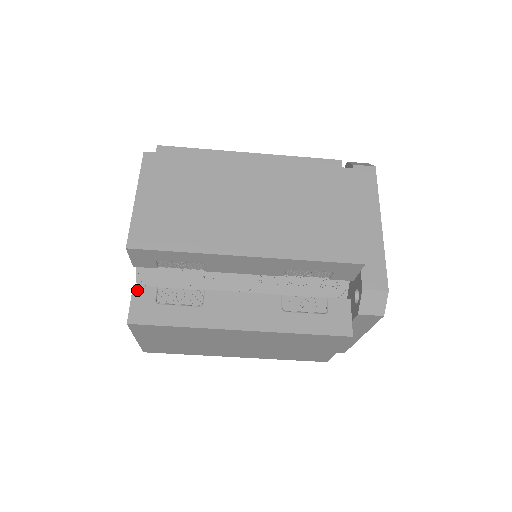
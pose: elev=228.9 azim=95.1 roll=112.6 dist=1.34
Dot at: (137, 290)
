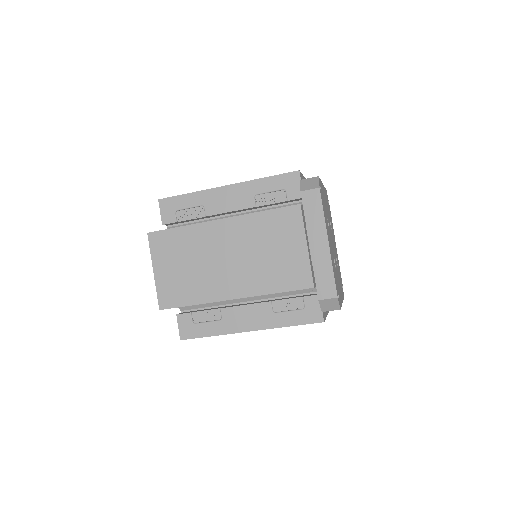
Dot at: (179, 317)
